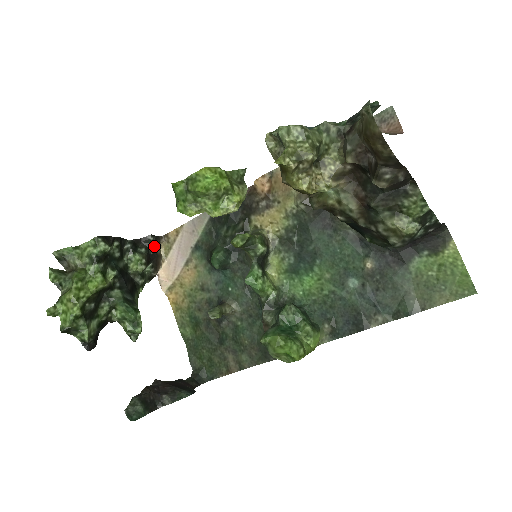
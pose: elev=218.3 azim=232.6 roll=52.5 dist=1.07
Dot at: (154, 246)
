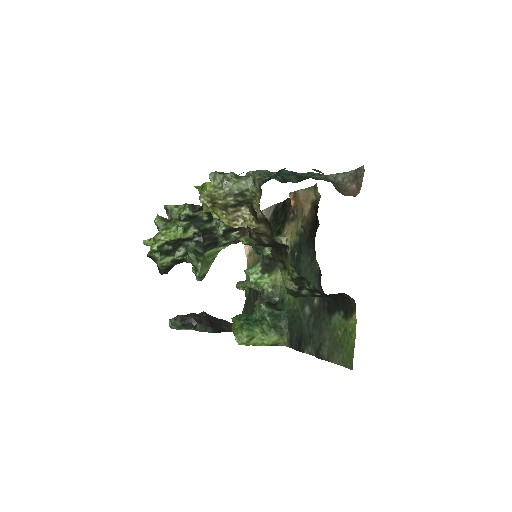
Dot at: occluded
